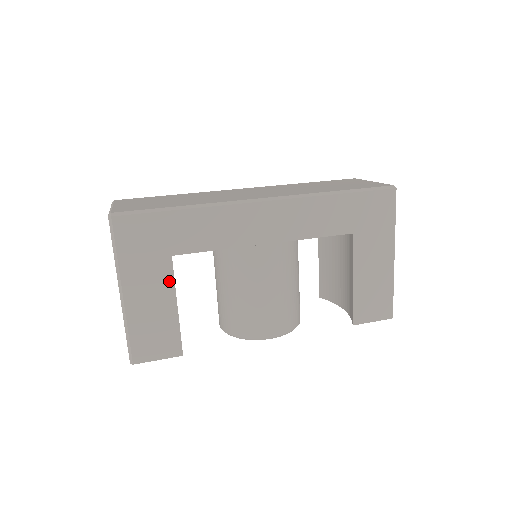
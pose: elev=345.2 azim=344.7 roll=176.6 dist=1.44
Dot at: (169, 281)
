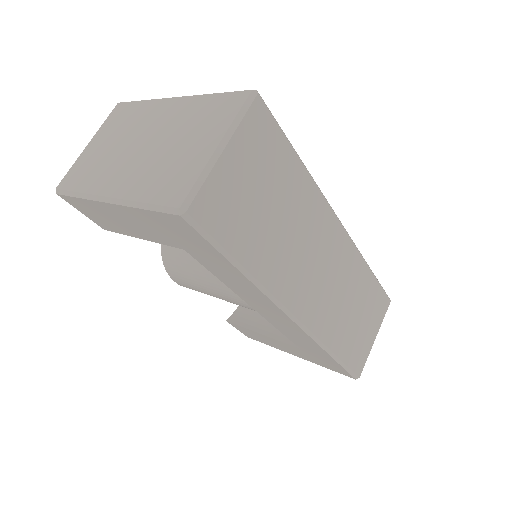
Dot at: (158, 240)
